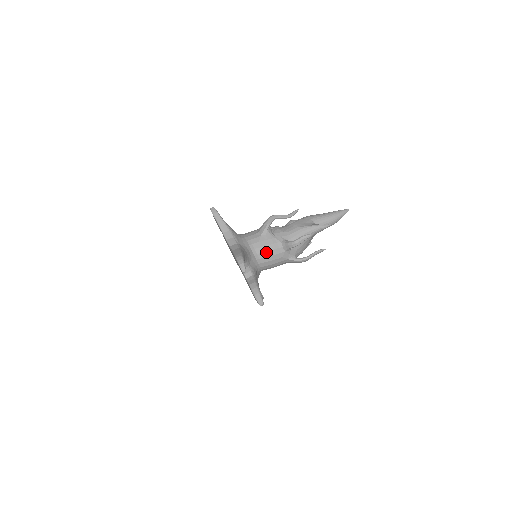
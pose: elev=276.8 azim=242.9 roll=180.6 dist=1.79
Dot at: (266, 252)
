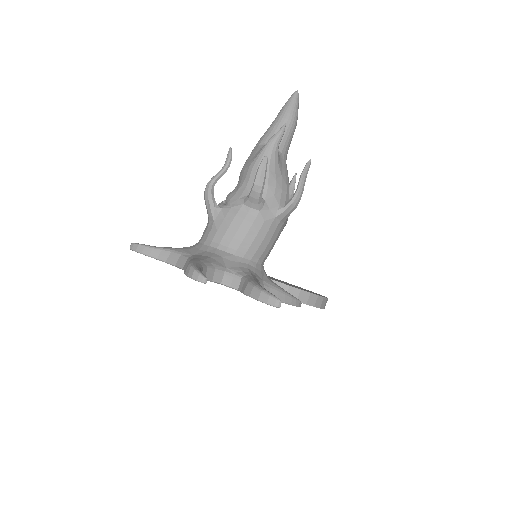
Dot at: (236, 234)
